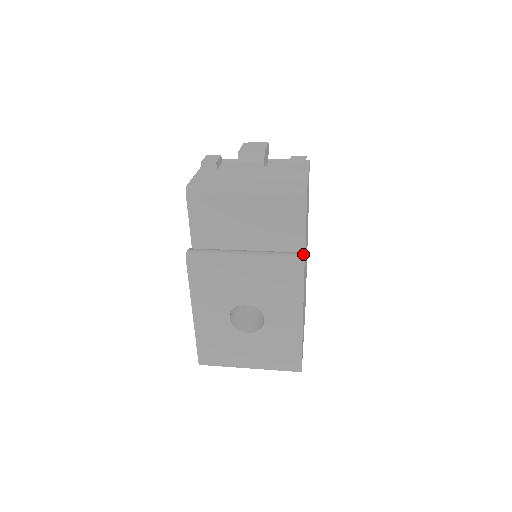
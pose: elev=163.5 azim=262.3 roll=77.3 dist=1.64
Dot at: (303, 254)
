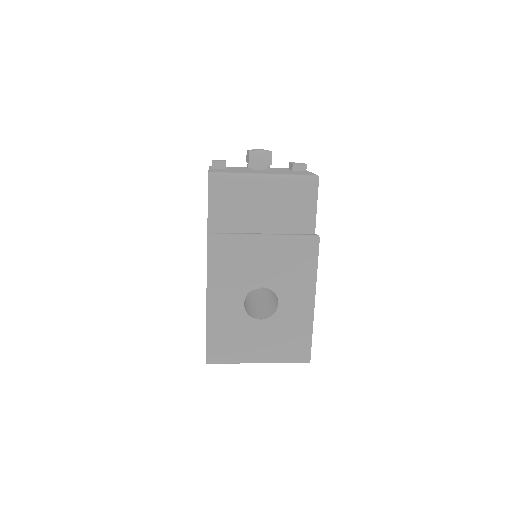
Dot at: (316, 234)
